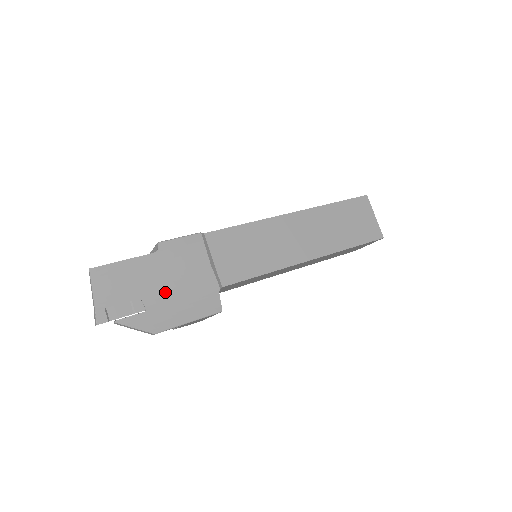
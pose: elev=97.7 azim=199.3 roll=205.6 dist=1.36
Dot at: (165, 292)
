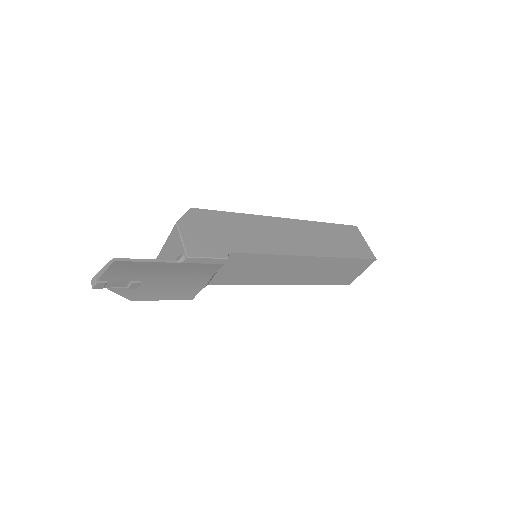
Dot at: (162, 281)
